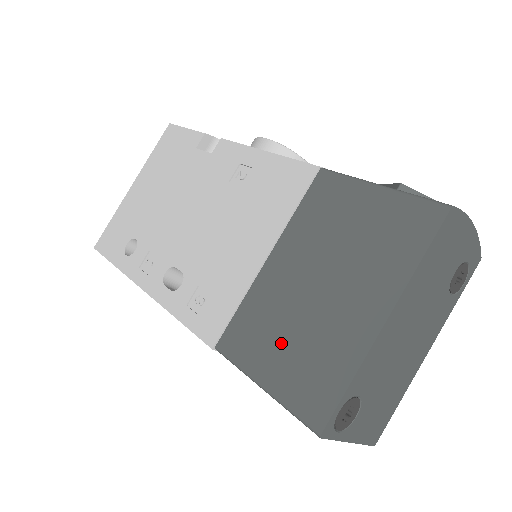
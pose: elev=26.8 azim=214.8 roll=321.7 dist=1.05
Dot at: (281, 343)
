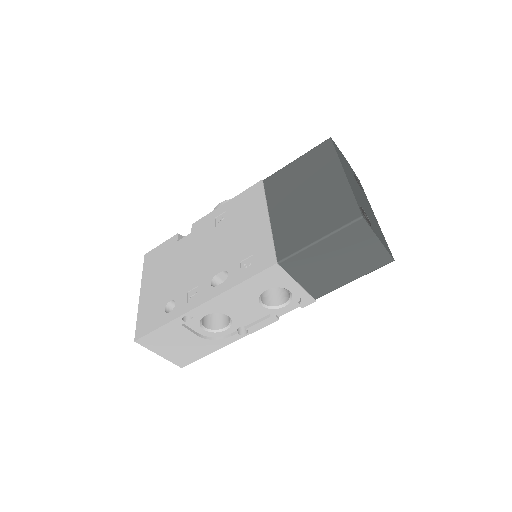
Dot at: (310, 222)
